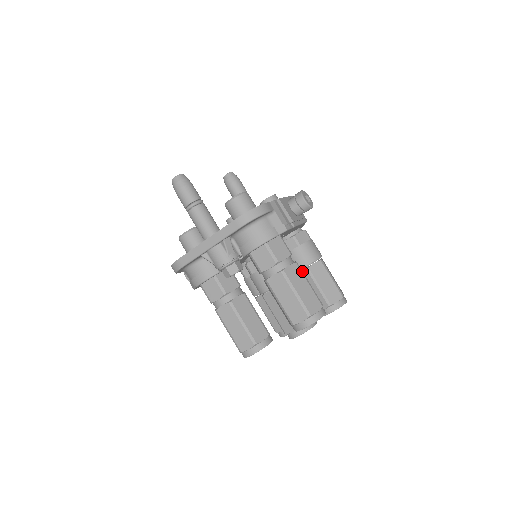
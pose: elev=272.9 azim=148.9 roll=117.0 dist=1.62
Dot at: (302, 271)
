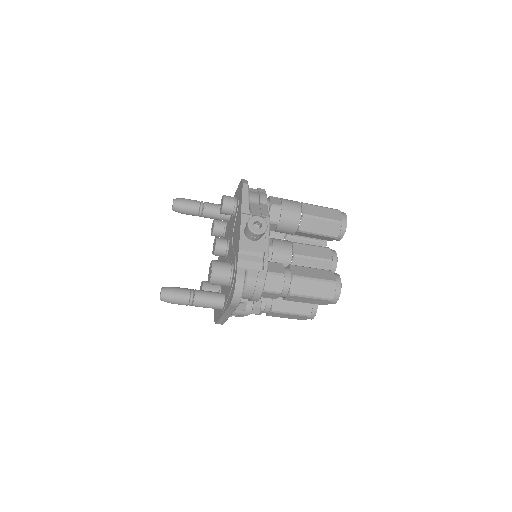
Dot at: (302, 277)
